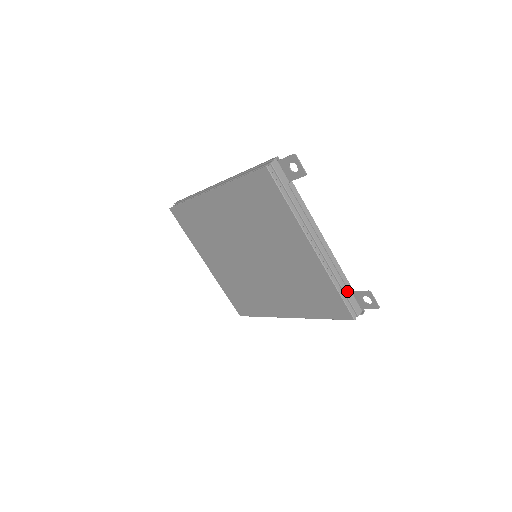
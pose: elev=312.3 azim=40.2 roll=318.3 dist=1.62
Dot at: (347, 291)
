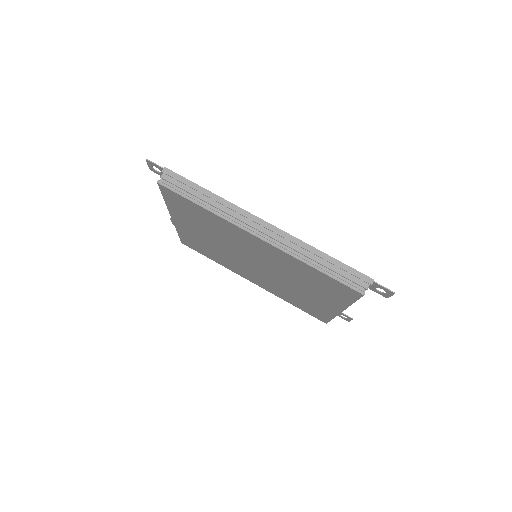
Dot at: occluded
